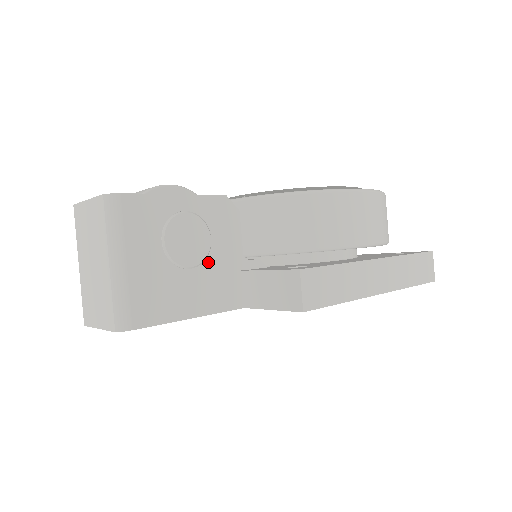
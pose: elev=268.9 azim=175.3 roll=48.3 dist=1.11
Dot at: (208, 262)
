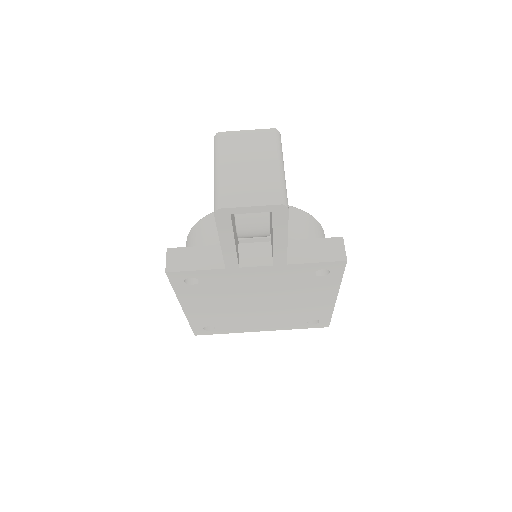
Dot at: occluded
